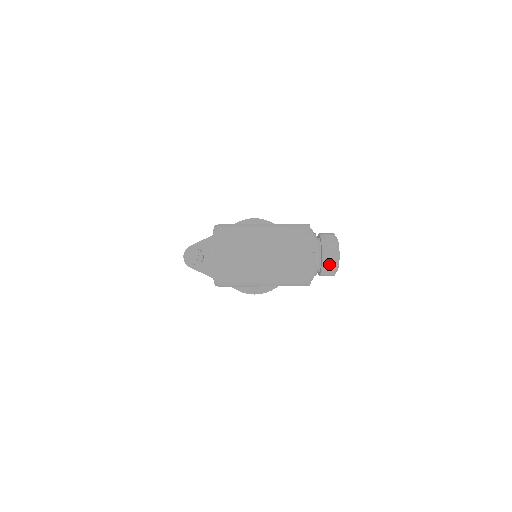
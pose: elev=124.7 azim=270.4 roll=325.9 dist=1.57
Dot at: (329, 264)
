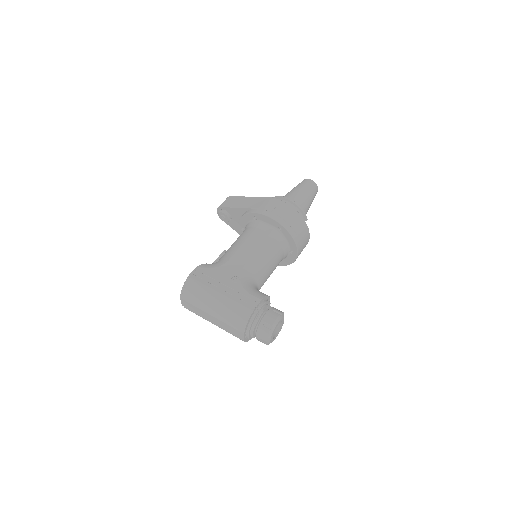
Dot at: occluded
